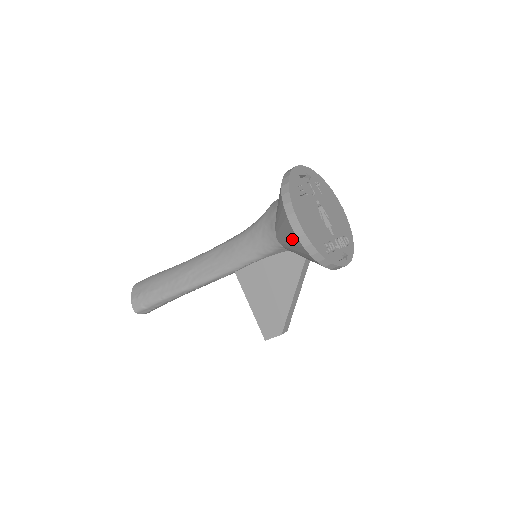
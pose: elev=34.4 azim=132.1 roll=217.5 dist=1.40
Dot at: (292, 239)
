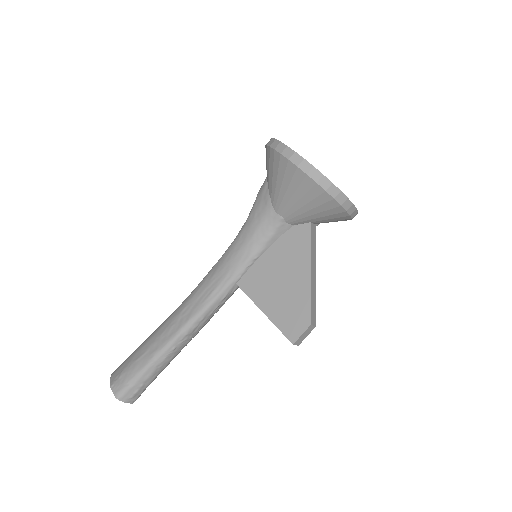
Dot at: (292, 179)
